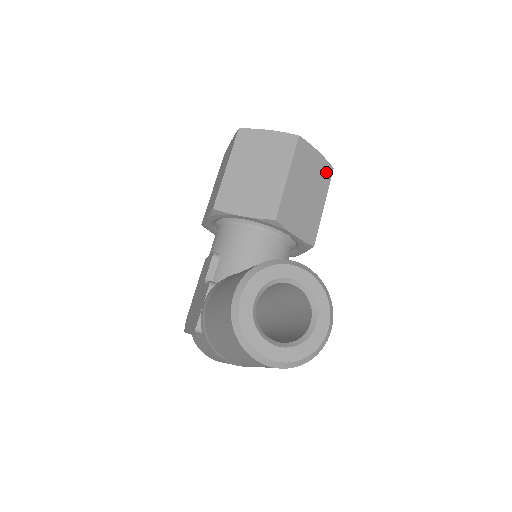
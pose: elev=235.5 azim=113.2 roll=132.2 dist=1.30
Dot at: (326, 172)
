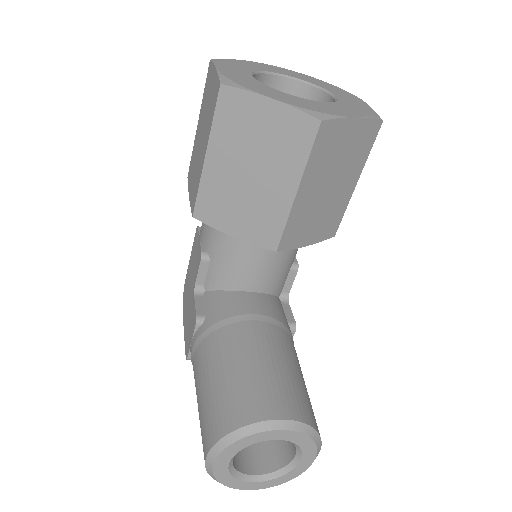
Dot at: (367, 136)
